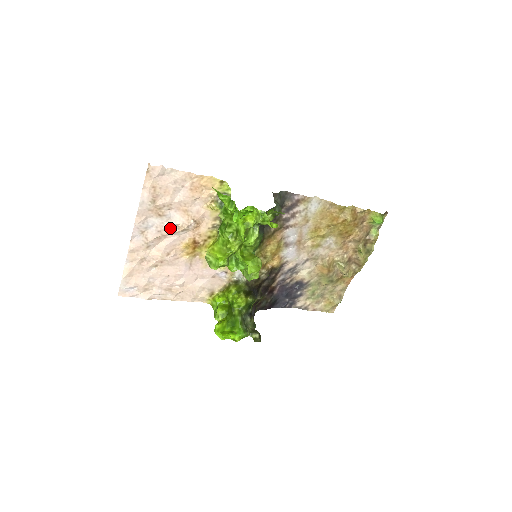
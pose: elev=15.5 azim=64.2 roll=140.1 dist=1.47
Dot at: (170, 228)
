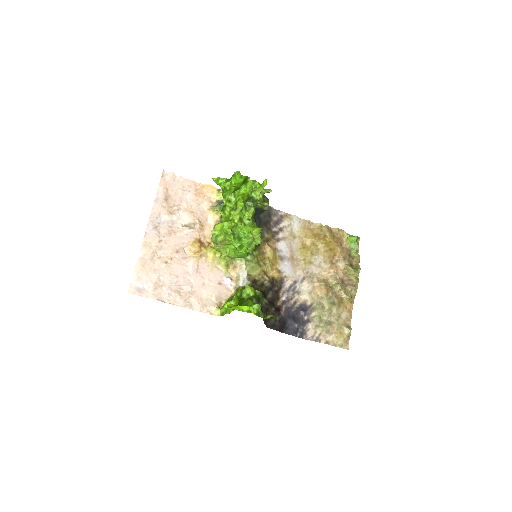
Dot at: (179, 225)
